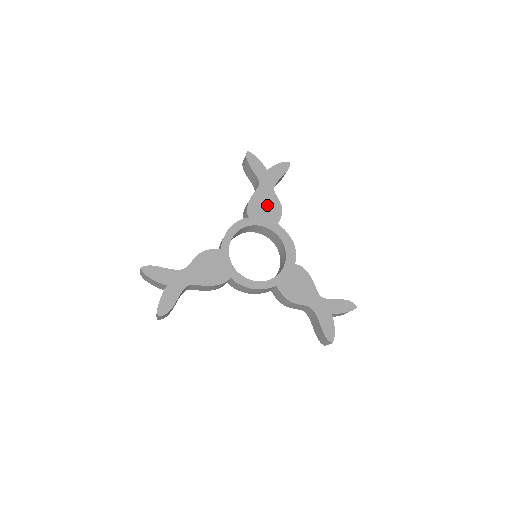
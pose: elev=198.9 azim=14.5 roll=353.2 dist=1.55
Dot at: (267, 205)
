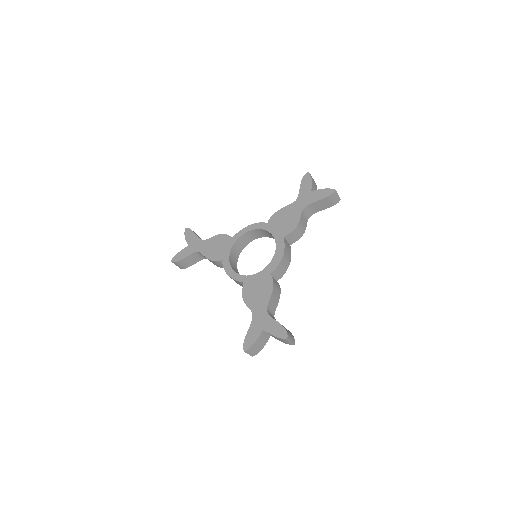
Dot at: (288, 219)
